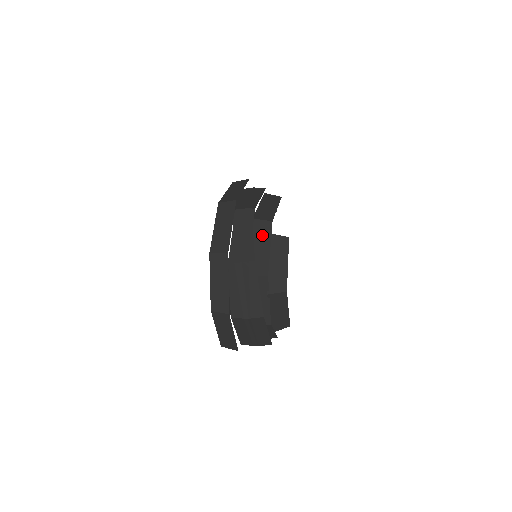
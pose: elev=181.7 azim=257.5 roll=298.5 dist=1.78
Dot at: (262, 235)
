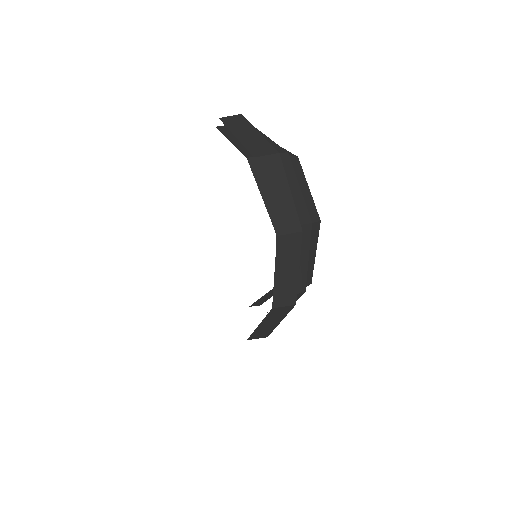
Dot at: occluded
